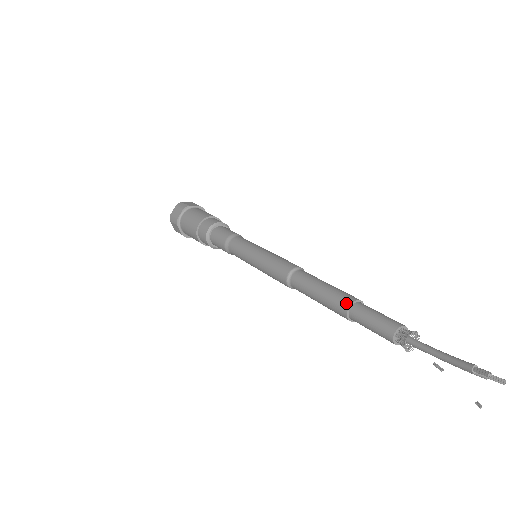
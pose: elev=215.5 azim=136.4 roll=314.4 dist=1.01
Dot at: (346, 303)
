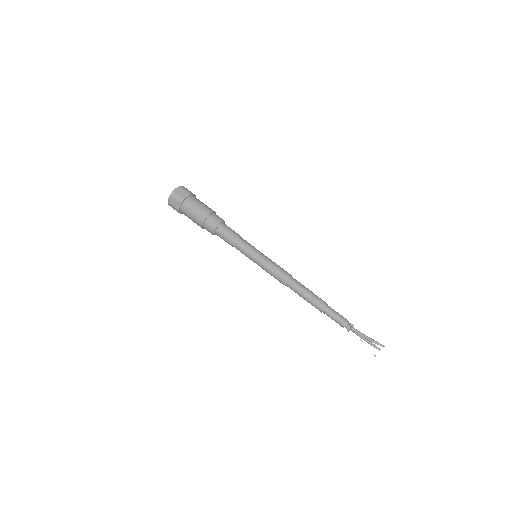
Dot at: (325, 304)
